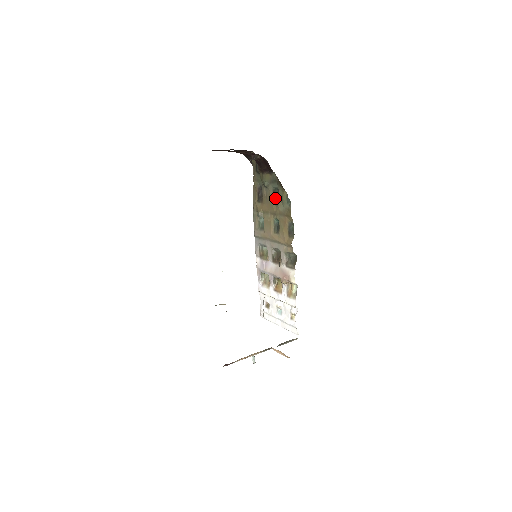
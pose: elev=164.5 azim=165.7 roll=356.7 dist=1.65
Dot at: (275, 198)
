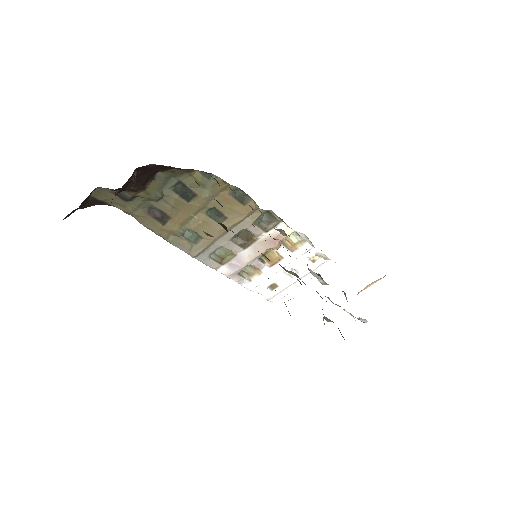
Dot at: (185, 194)
